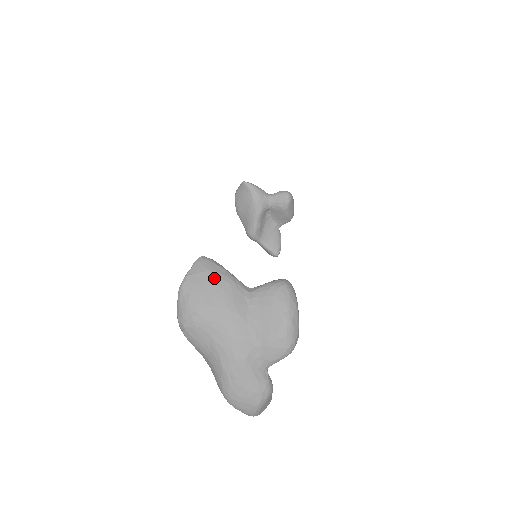
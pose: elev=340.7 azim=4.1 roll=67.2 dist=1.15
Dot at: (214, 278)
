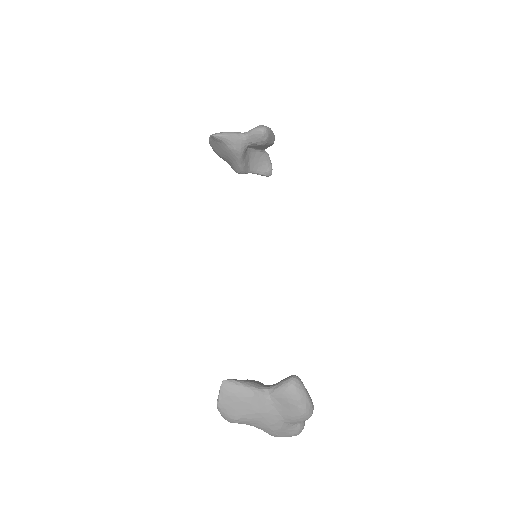
Dot at: (239, 398)
